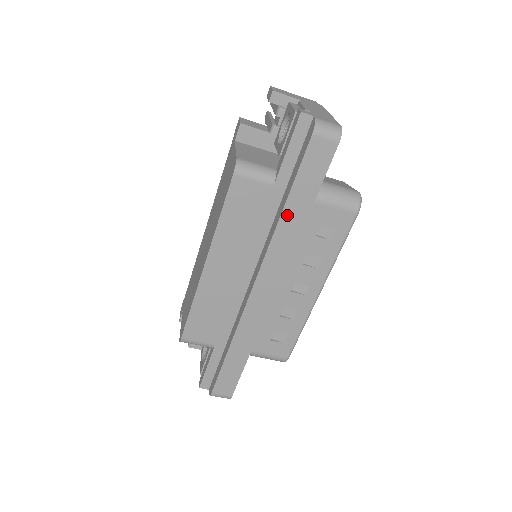
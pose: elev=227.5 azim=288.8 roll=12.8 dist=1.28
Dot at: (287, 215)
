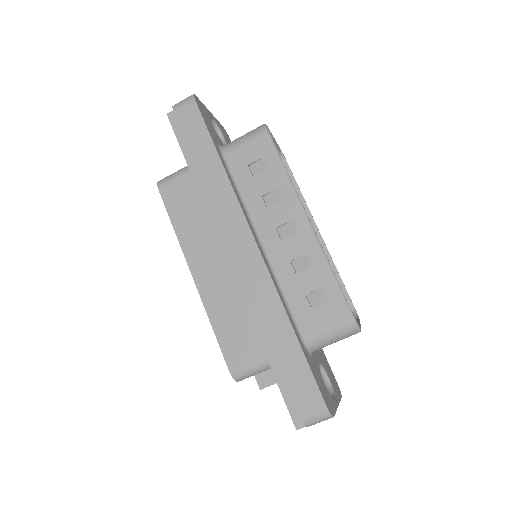
Dot at: (206, 174)
